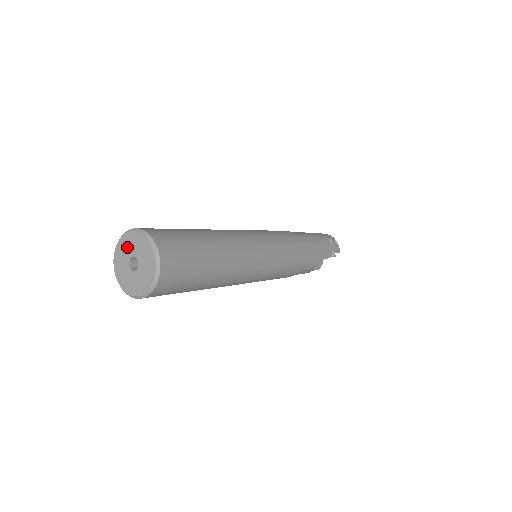
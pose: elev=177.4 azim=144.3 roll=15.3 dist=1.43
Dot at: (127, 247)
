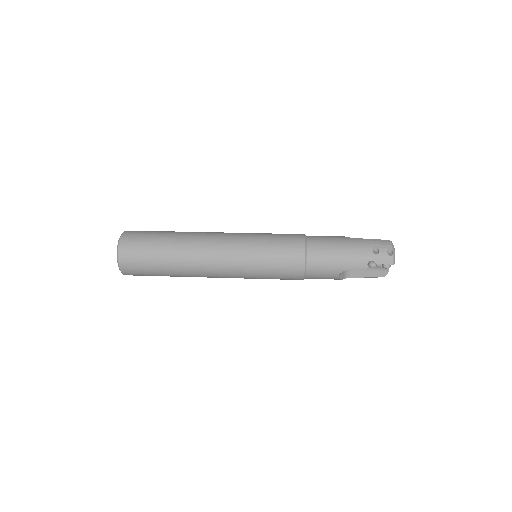
Dot at: occluded
